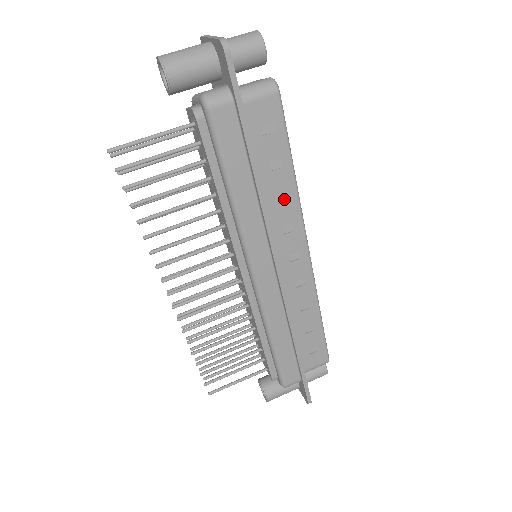
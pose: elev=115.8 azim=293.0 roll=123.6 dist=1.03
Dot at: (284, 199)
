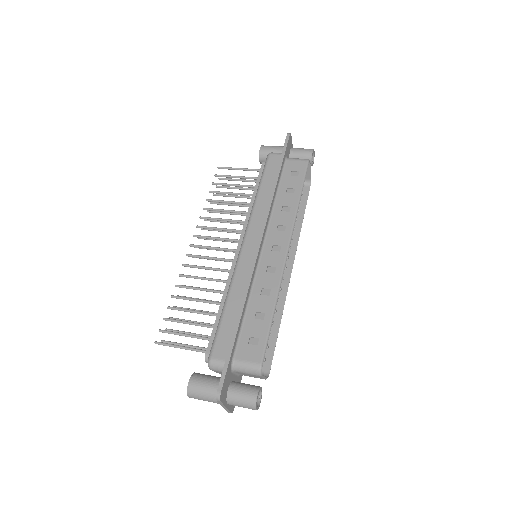
Dot at: (287, 211)
